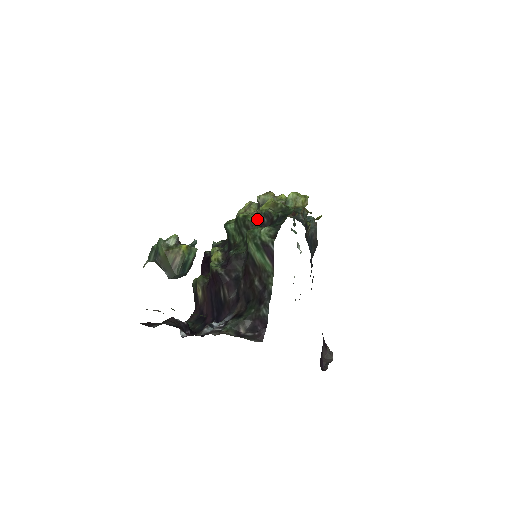
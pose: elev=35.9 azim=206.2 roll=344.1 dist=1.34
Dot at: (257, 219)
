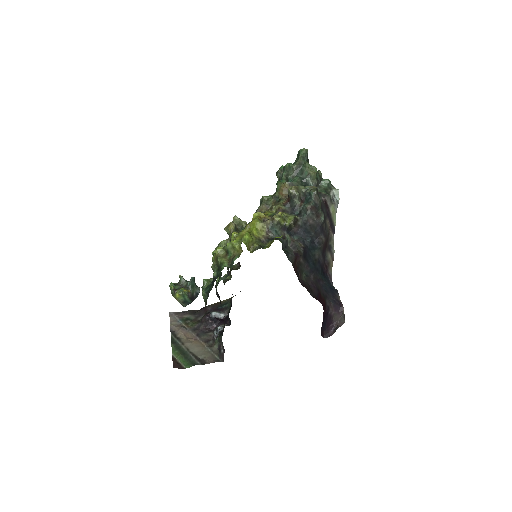
Dot at: occluded
